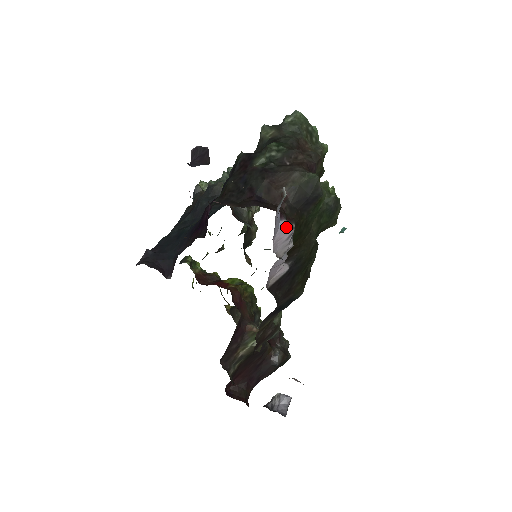
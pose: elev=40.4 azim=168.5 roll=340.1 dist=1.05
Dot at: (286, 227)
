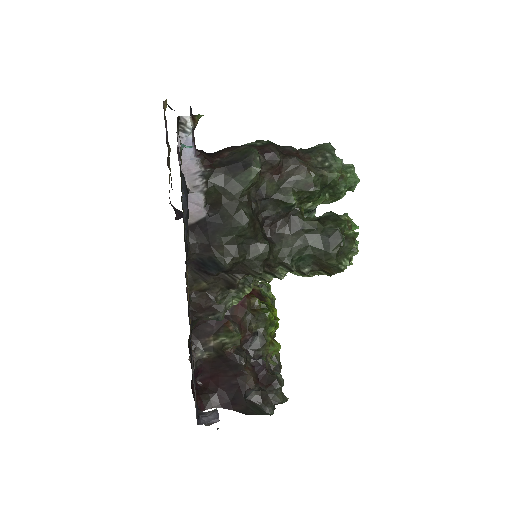
Dot at: (196, 163)
